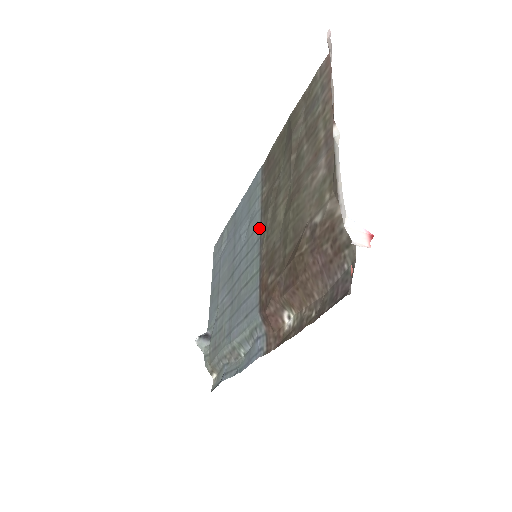
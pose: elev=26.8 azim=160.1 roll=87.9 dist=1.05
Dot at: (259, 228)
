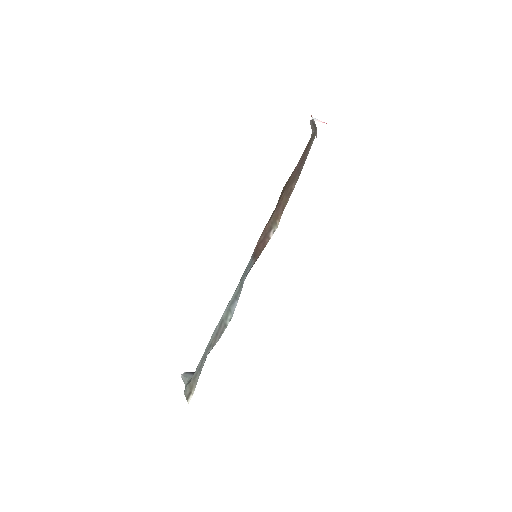
Dot at: occluded
